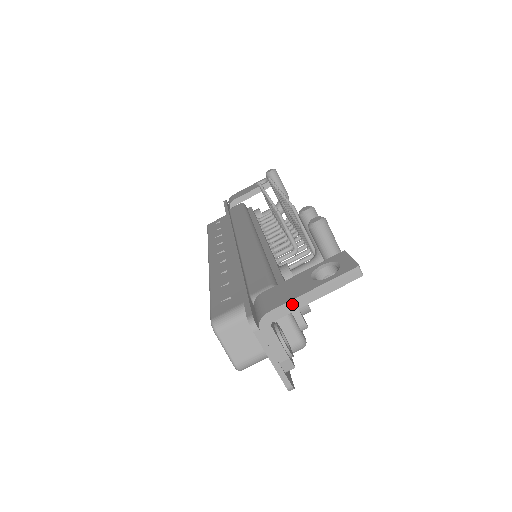
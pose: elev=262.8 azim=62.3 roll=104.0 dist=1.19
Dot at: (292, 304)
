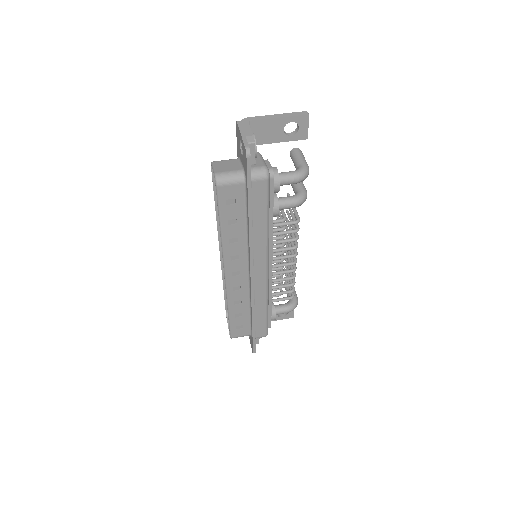
Dot at: (264, 117)
